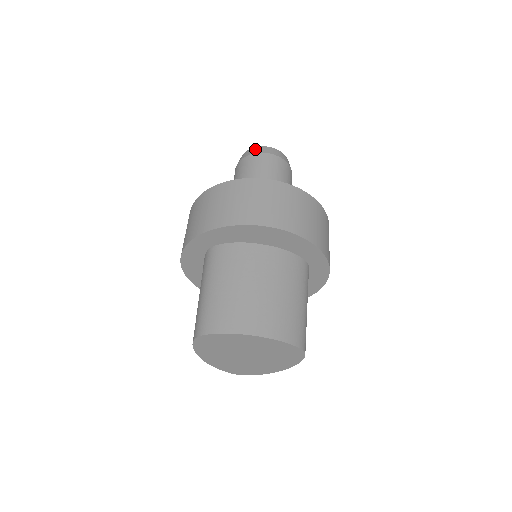
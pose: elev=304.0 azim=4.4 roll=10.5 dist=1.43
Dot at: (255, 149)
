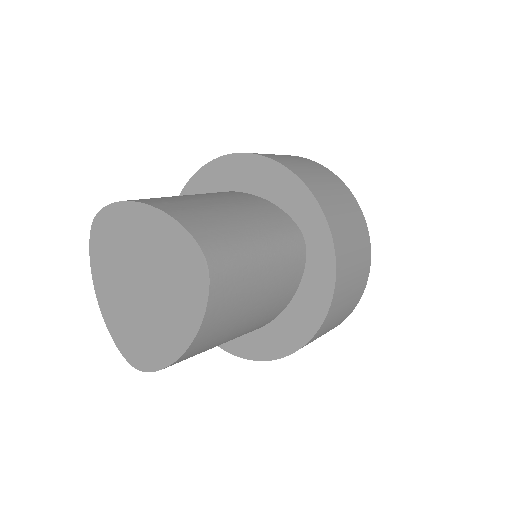
Dot at: occluded
